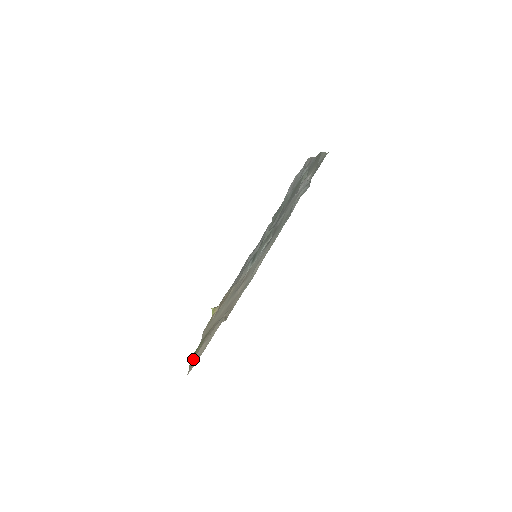
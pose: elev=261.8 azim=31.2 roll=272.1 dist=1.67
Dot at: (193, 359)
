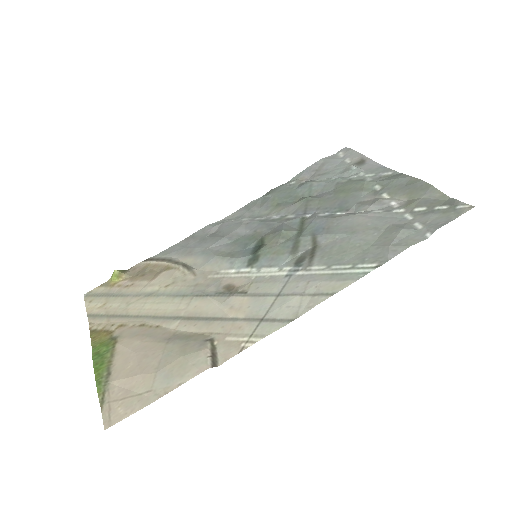
Dot at: (106, 384)
